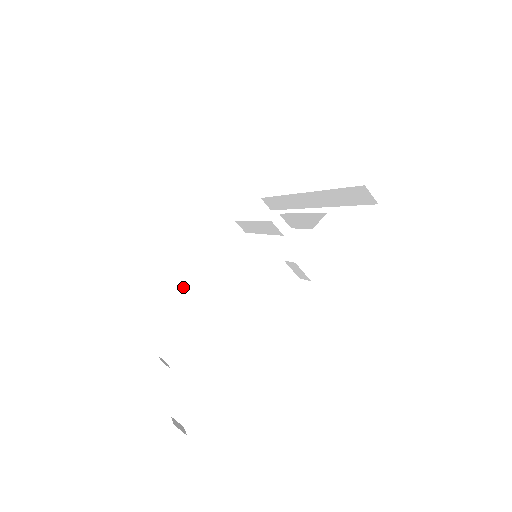
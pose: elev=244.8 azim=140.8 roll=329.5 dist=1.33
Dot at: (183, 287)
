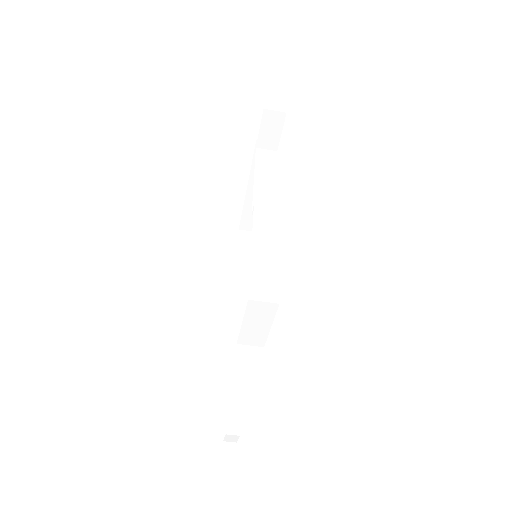
Dot at: (251, 219)
